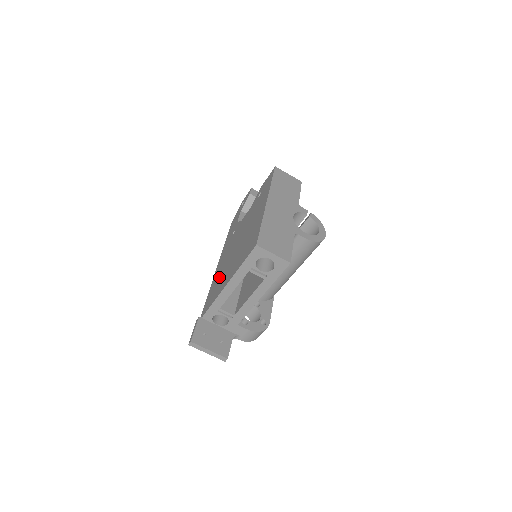
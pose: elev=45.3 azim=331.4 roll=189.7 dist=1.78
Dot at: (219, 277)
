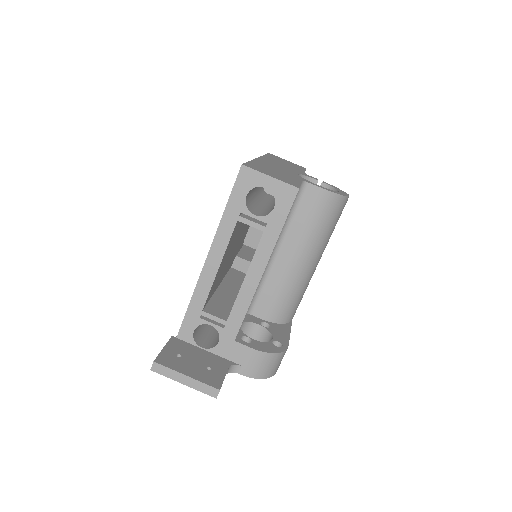
Dot at: occluded
